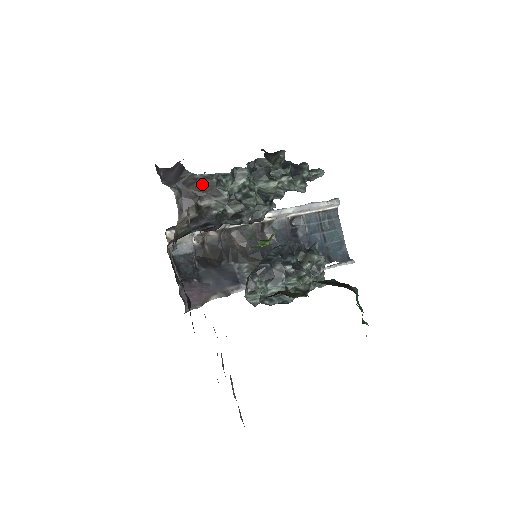
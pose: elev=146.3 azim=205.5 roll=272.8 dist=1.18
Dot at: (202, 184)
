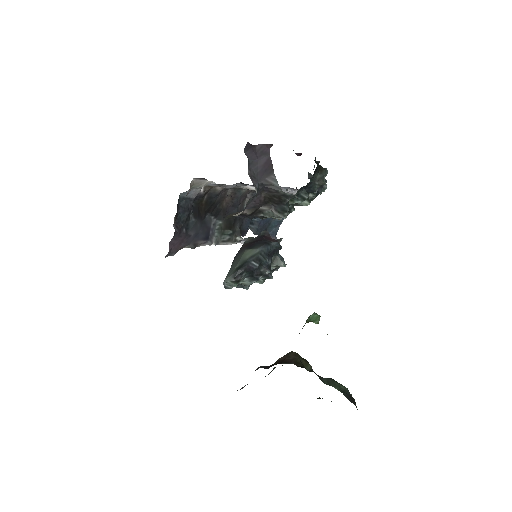
Dot at: (277, 196)
